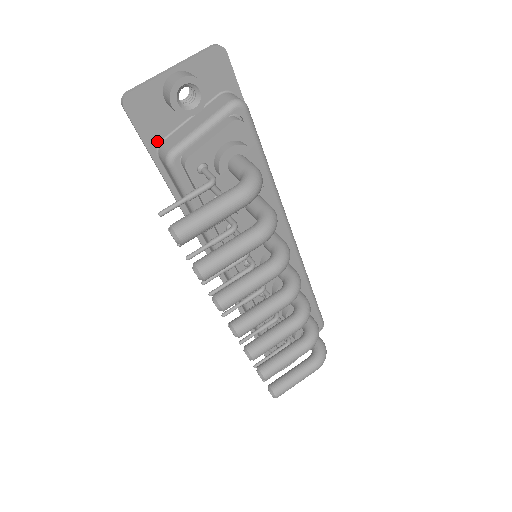
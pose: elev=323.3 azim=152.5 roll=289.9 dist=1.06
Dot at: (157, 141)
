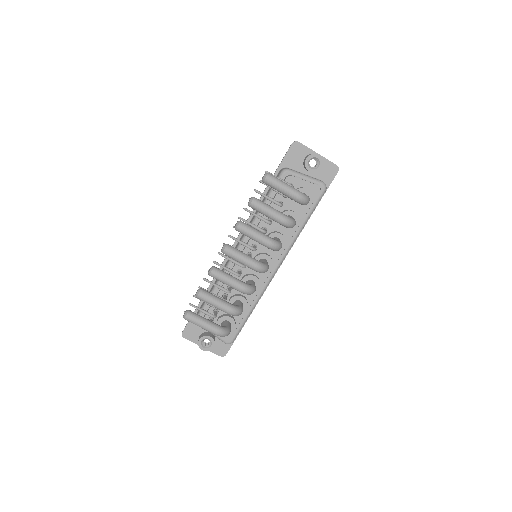
Dot at: (286, 166)
